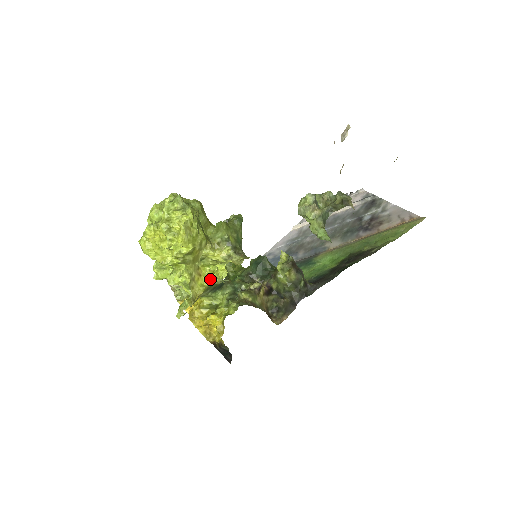
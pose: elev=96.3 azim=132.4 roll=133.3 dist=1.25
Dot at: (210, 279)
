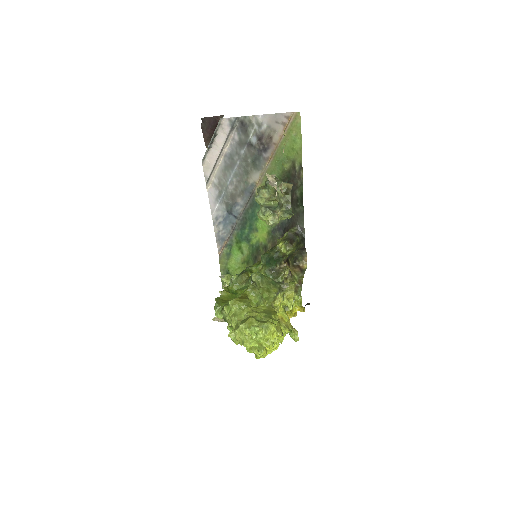
Dot at: (283, 311)
